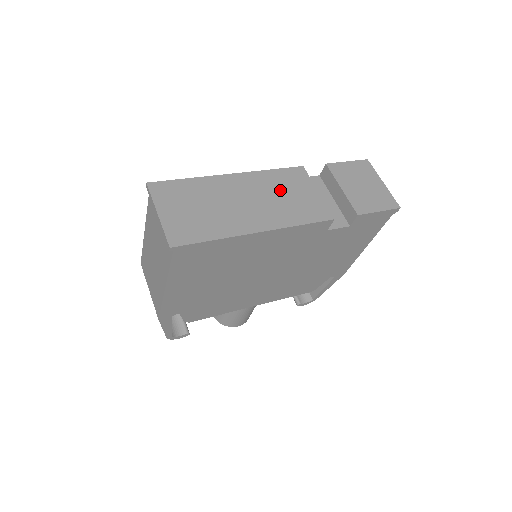
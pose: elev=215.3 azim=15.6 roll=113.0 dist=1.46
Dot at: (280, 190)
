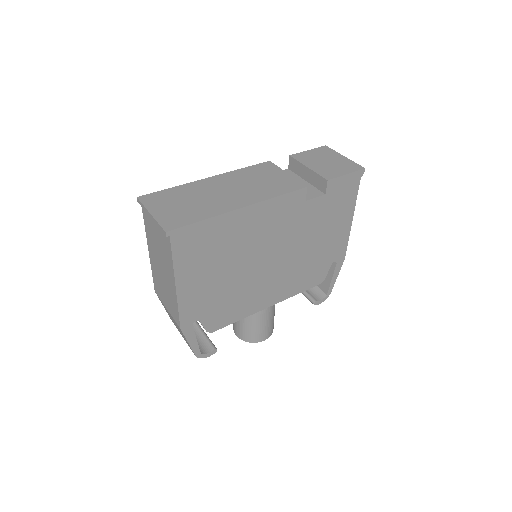
Dot at: (253, 179)
